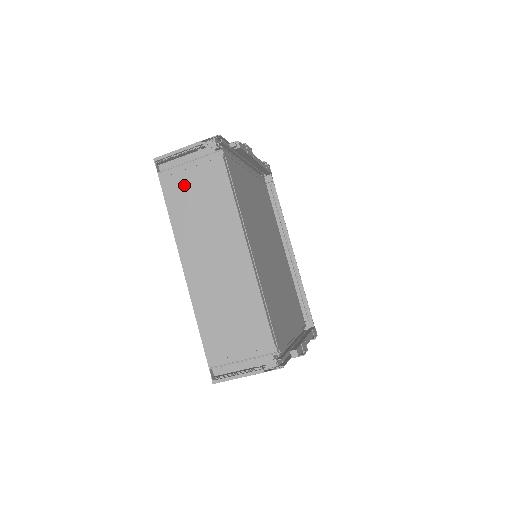
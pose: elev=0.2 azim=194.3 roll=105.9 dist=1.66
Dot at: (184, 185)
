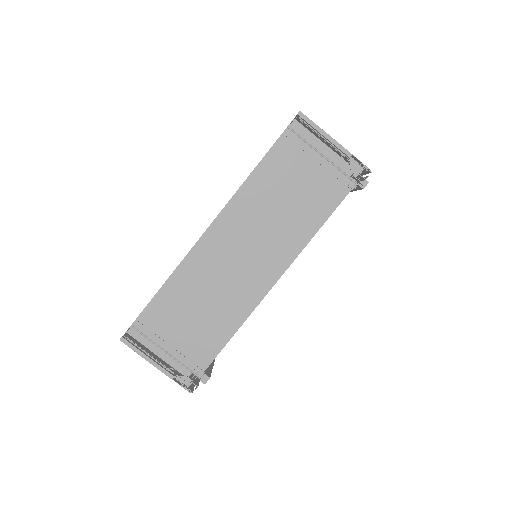
Dot at: (295, 167)
